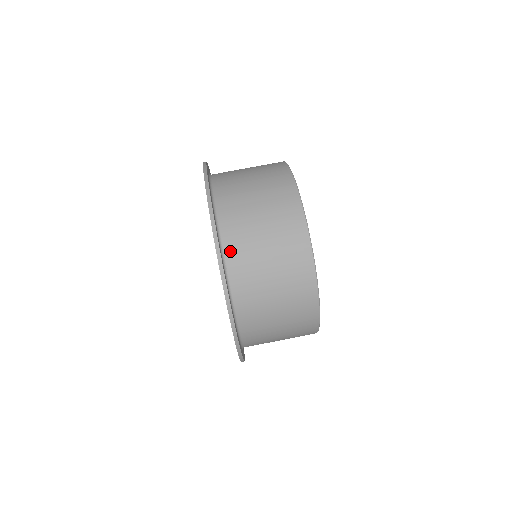
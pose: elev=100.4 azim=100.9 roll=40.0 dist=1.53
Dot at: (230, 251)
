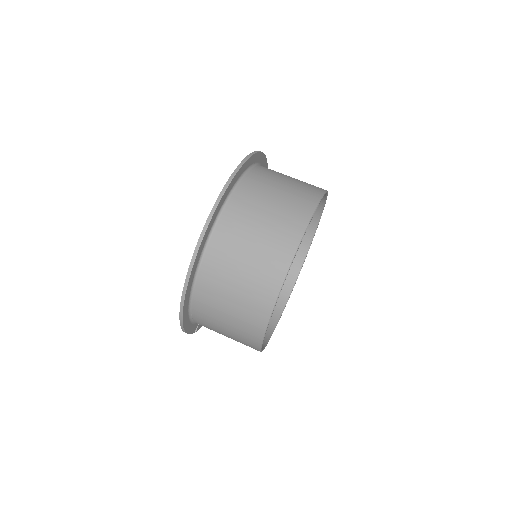
Dot at: (237, 196)
